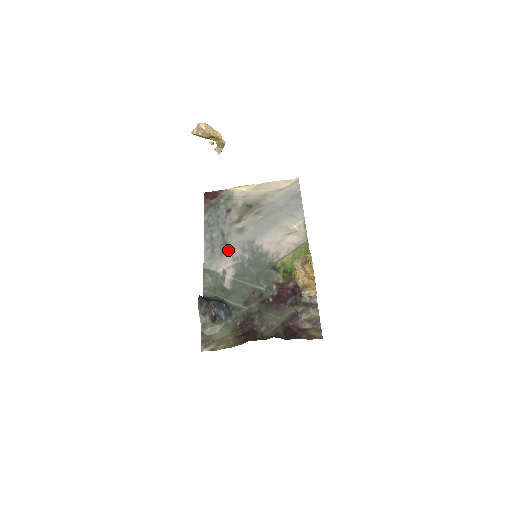
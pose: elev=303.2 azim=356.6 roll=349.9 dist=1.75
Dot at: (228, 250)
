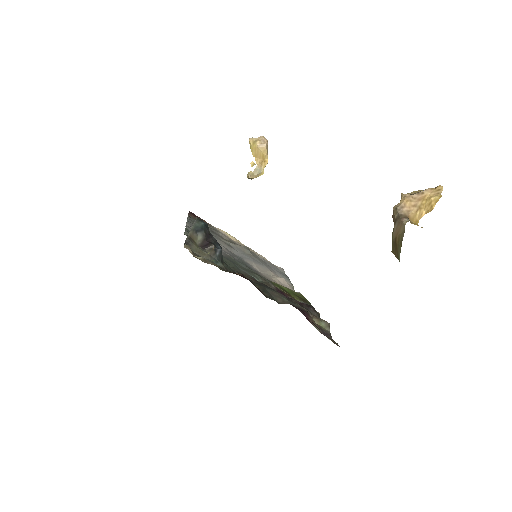
Dot at: occluded
